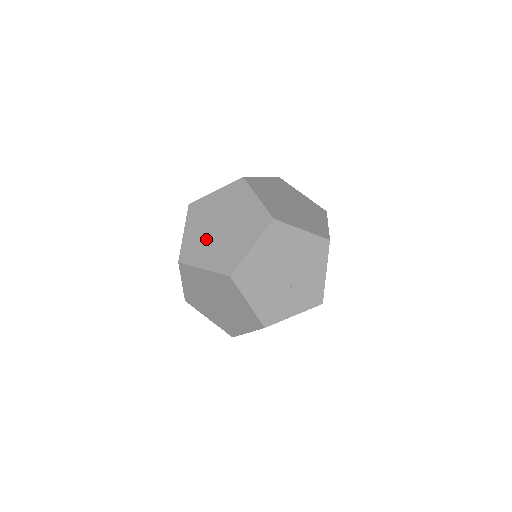
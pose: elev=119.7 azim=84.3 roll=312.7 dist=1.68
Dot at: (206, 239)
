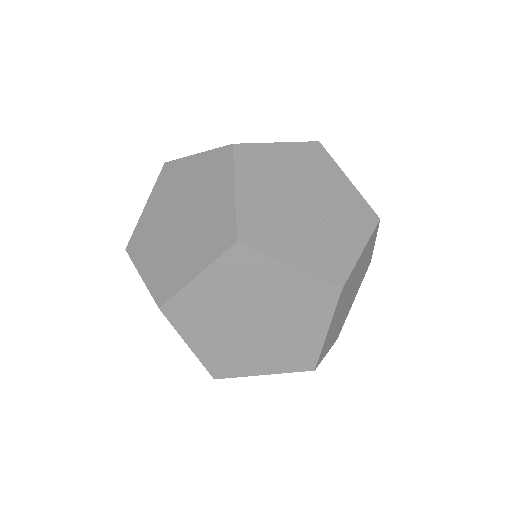
Dot at: (173, 249)
